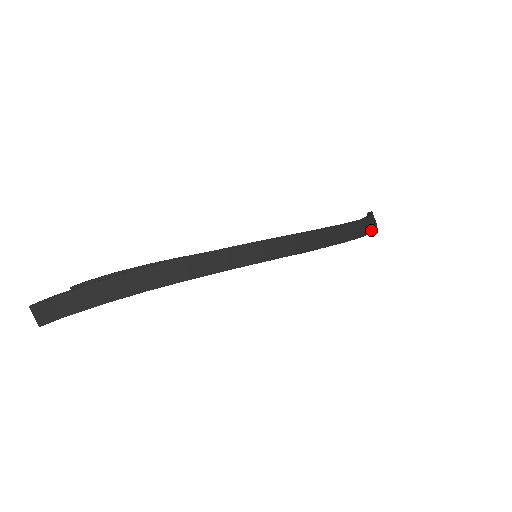
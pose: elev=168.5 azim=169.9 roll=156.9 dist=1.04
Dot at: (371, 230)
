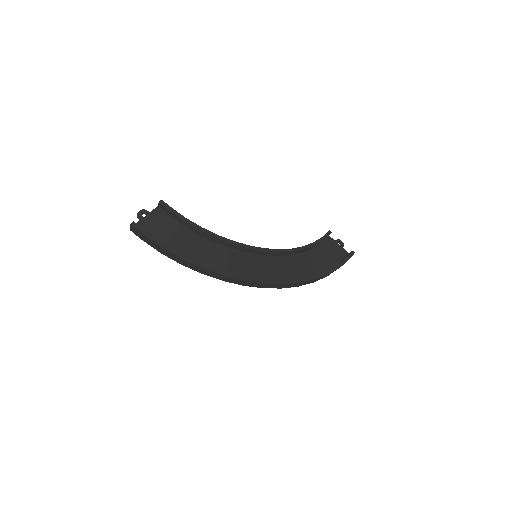
Dot at: occluded
